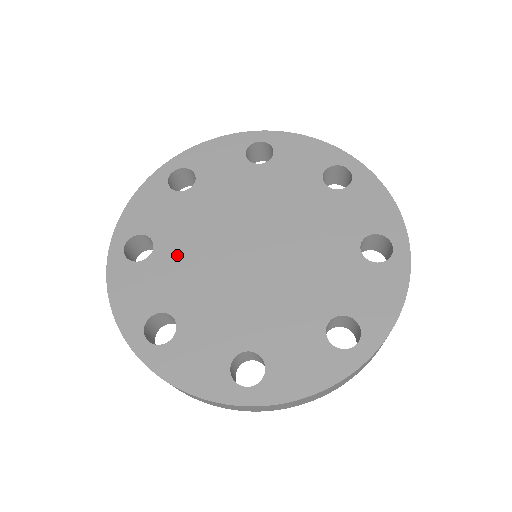
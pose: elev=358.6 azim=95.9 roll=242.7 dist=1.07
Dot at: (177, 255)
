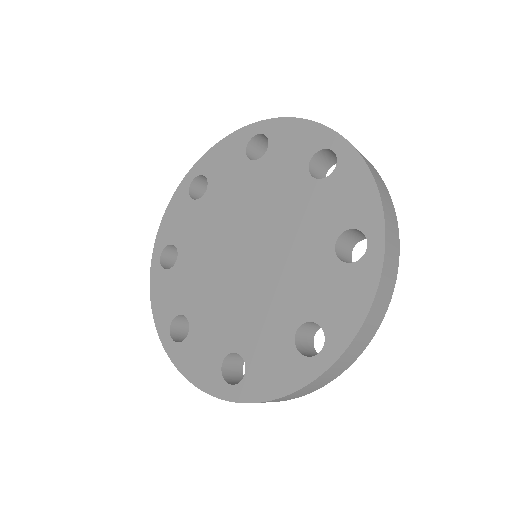
Dot at: (192, 262)
